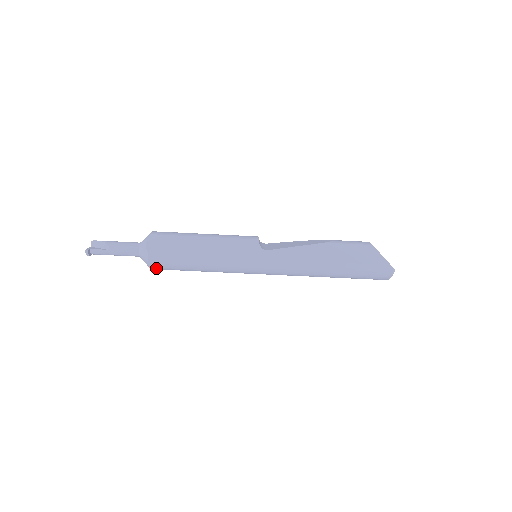
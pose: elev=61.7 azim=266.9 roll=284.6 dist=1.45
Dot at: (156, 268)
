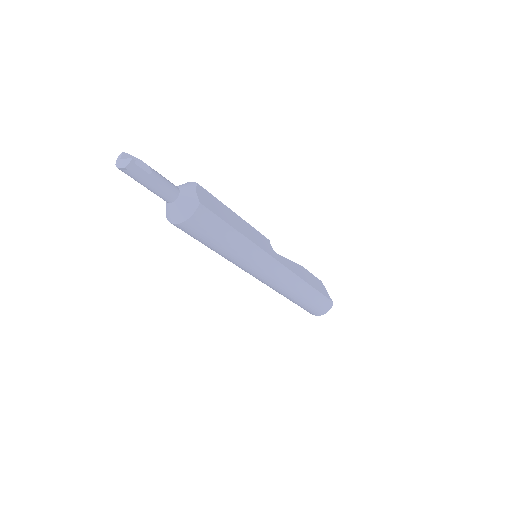
Dot at: (189, 224)
